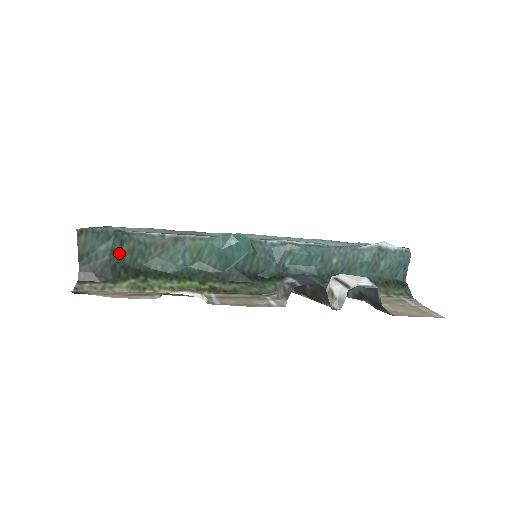
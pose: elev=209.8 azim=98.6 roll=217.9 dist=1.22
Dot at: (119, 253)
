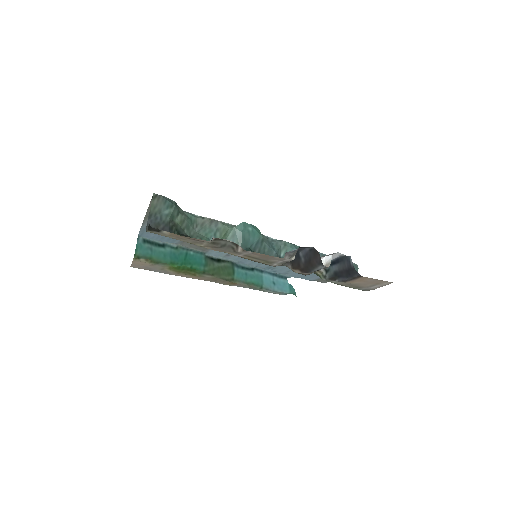
Dot at: (175, 220)
